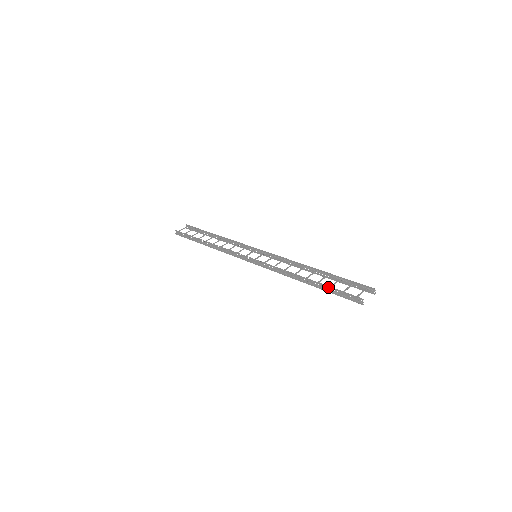
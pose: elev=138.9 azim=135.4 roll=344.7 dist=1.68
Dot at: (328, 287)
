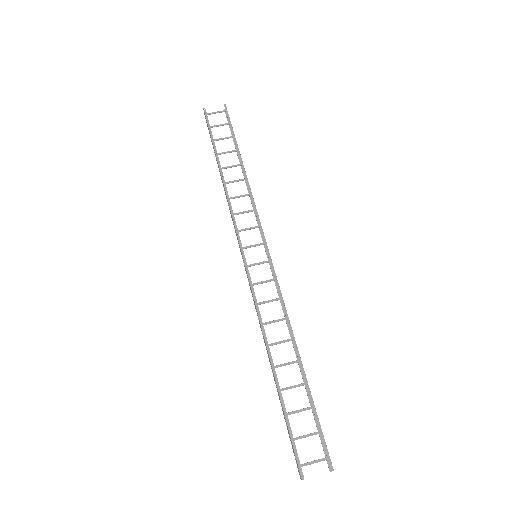
Dot at: (284, 412)
